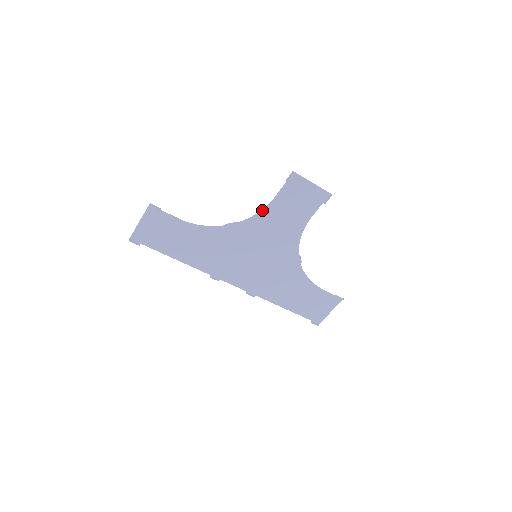
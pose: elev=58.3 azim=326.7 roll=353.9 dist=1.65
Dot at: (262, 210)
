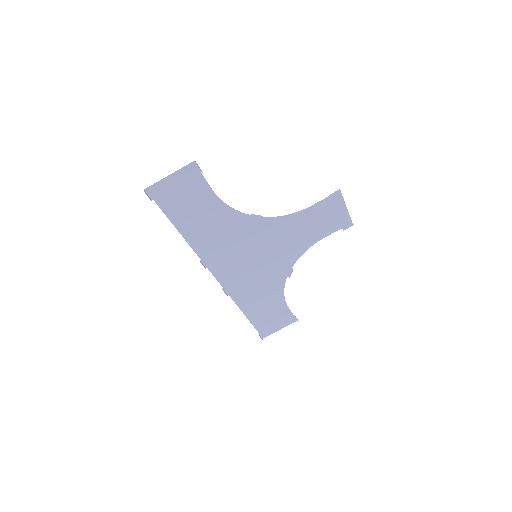
Dot at: (292, 214)
